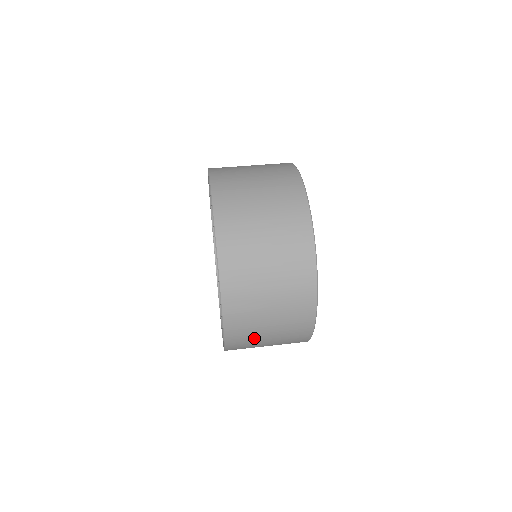
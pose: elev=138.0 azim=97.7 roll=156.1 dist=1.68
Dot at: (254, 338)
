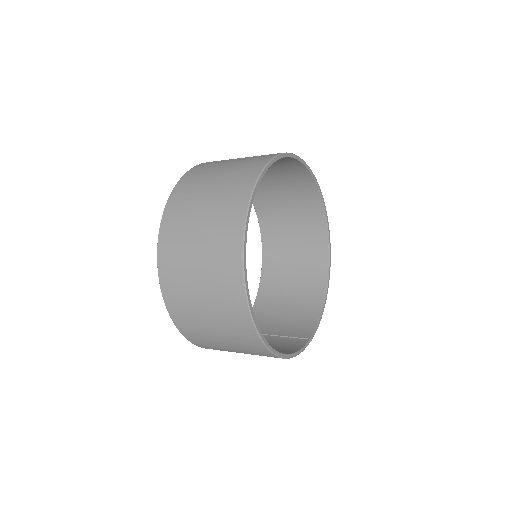
Dot at: (195, 195)
